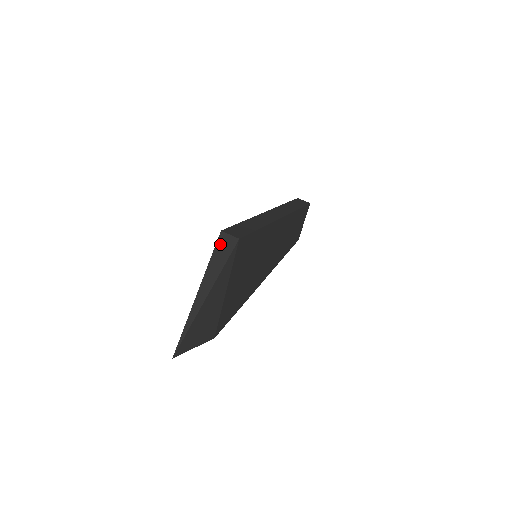
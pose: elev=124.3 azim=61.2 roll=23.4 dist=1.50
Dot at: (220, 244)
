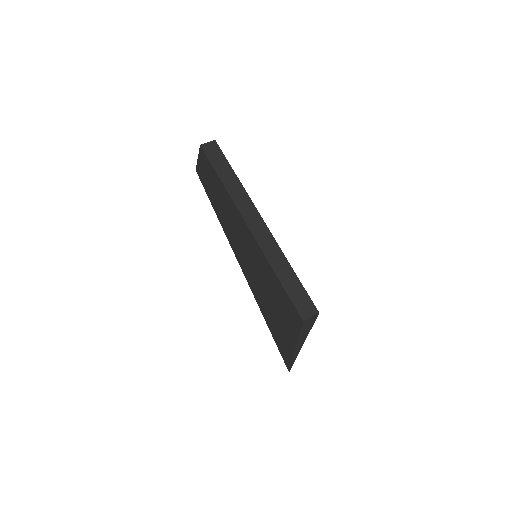
Dot at: (305, 325)
